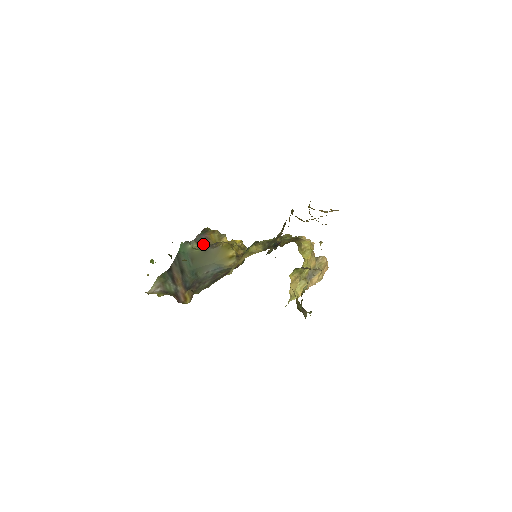
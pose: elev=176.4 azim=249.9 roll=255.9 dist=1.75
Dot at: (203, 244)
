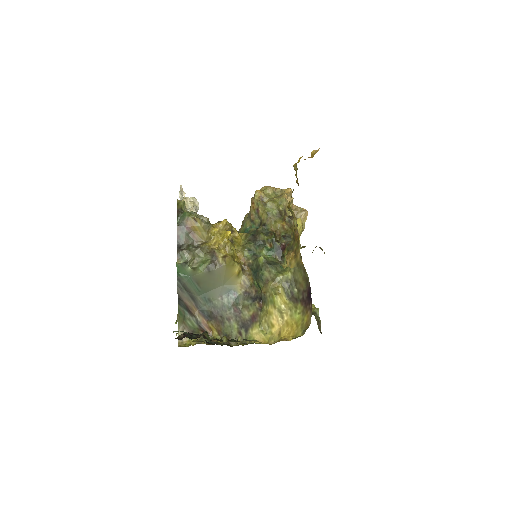
Dot at: (196, 251)
